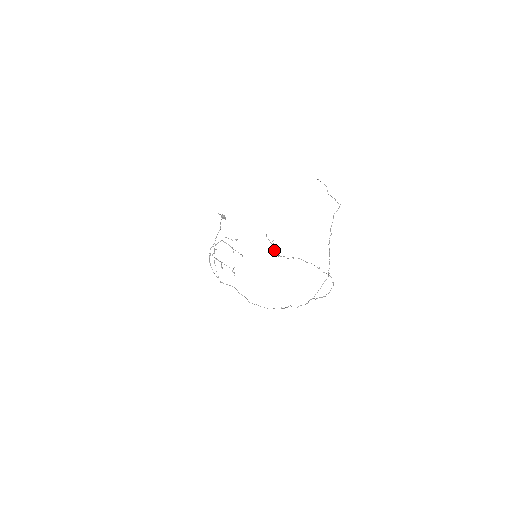
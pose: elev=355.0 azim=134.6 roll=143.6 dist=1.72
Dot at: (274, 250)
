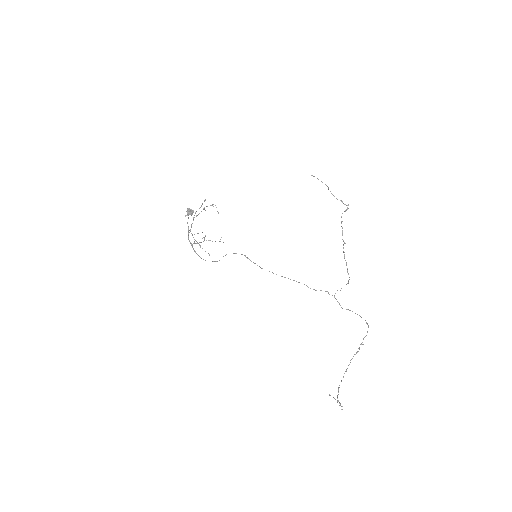
Dot at: occluded
